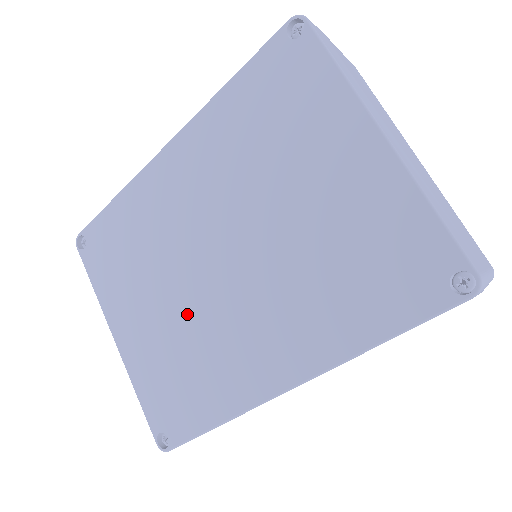
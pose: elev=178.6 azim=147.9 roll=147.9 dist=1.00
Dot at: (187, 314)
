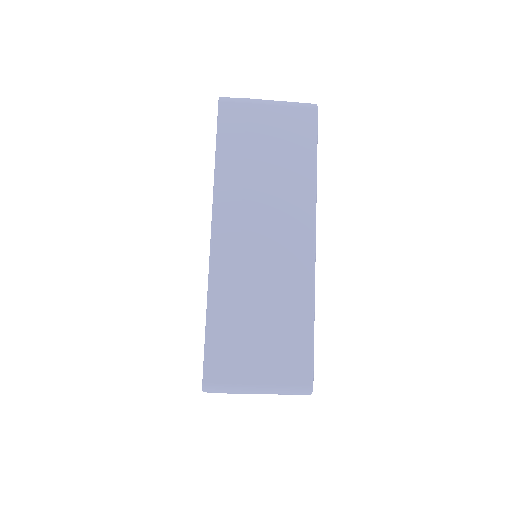
Dot at: occluded
